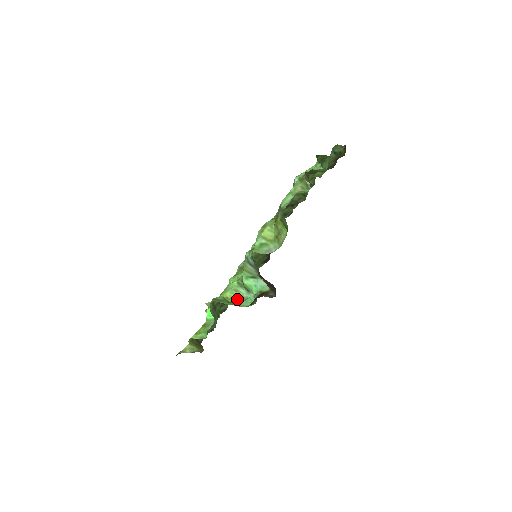
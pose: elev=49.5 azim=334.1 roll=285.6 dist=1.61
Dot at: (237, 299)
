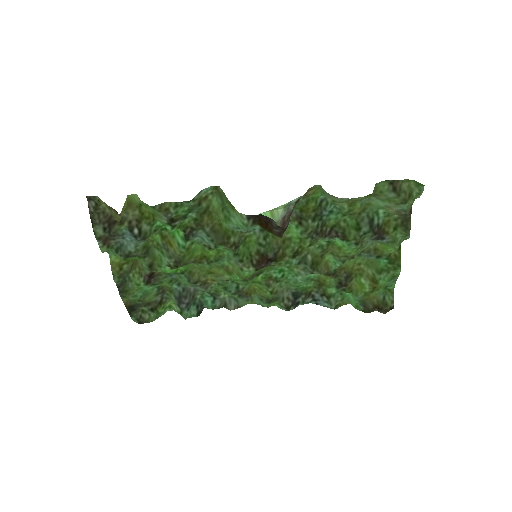
Dot at: (224, 224)
